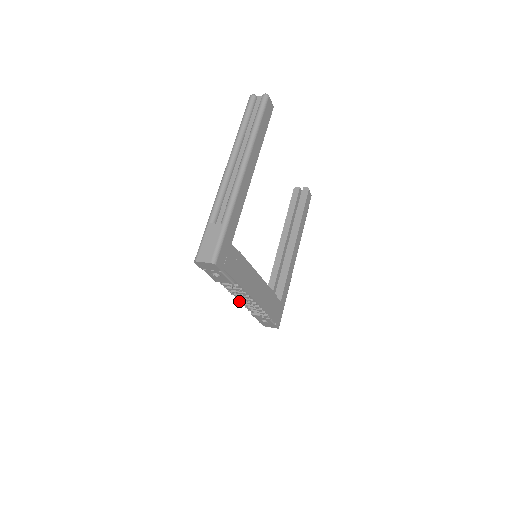
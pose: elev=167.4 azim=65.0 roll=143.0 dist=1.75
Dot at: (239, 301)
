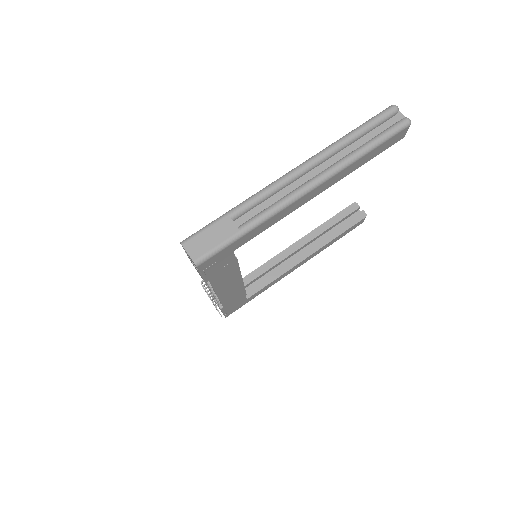
Dot at: occluded
